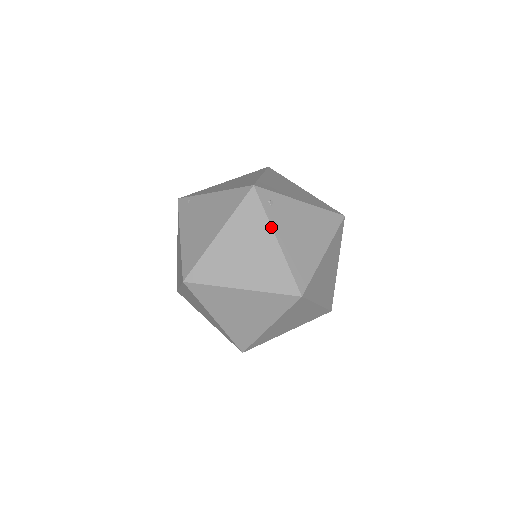
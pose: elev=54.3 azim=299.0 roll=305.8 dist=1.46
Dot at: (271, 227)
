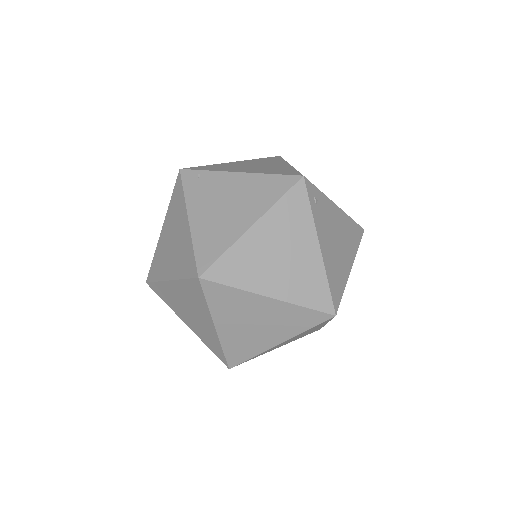
Dot at: (315, 229)
